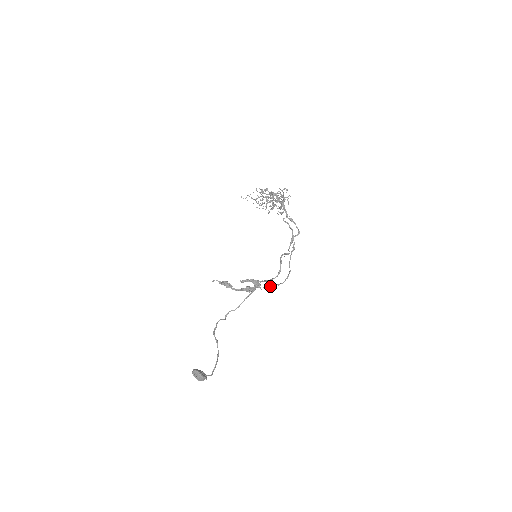
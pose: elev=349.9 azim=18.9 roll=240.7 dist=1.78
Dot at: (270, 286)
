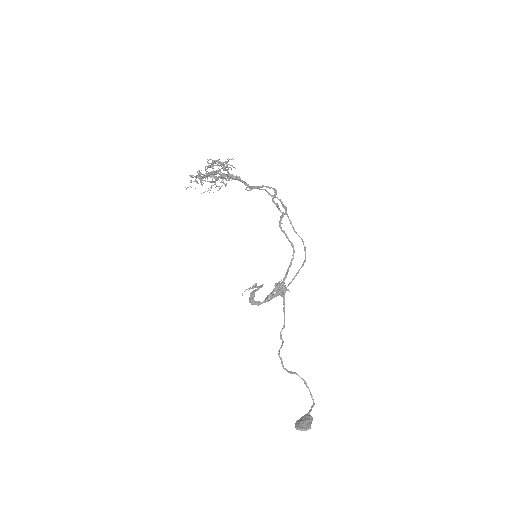
Dot at: (295, 275)
